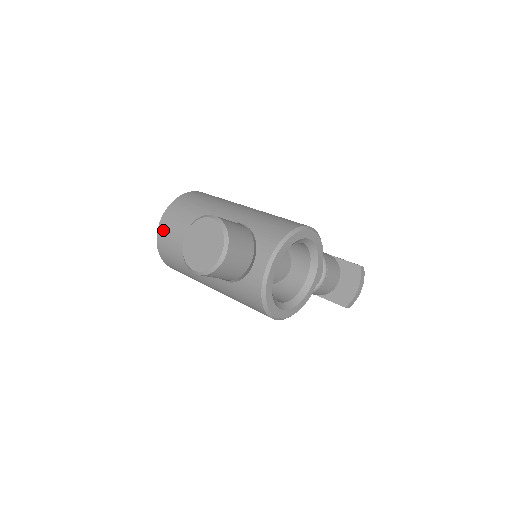
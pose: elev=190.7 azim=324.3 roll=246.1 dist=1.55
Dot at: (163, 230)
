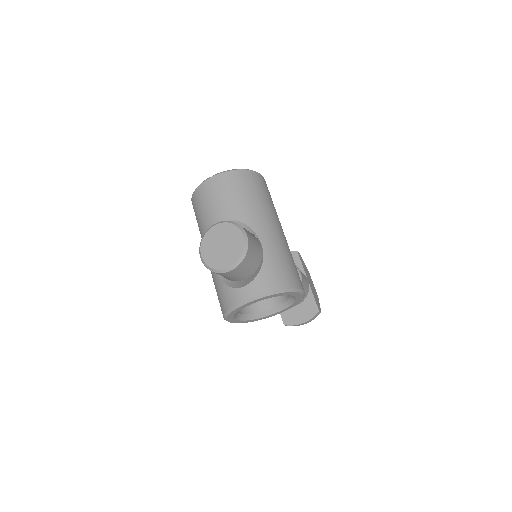
Dot at: (209, 186)
